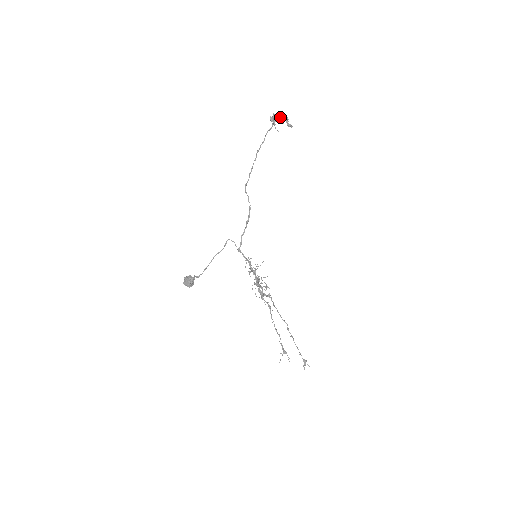
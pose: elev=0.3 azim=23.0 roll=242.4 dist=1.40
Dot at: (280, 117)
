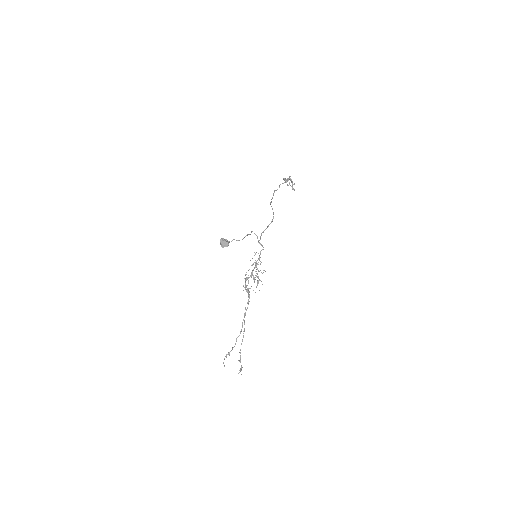
Dot at: occluded
